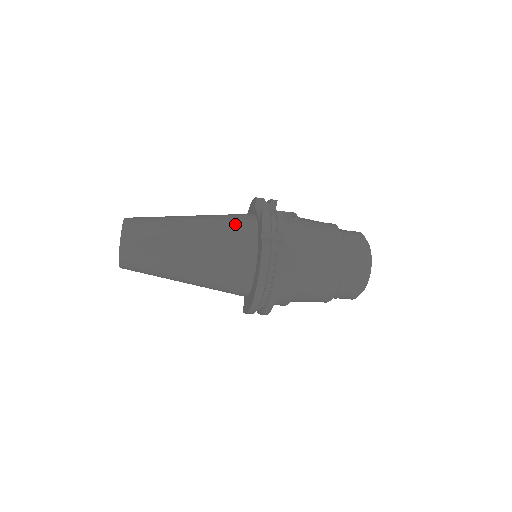
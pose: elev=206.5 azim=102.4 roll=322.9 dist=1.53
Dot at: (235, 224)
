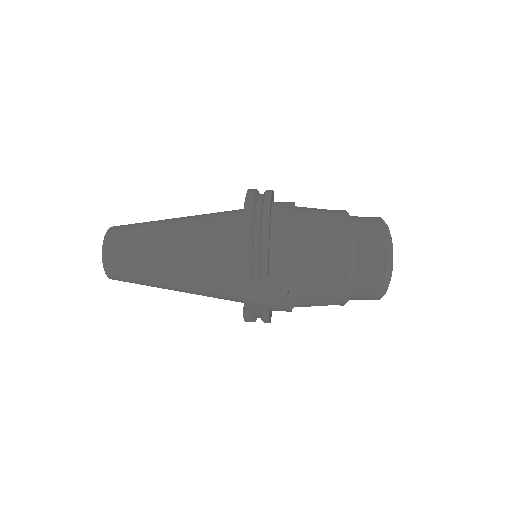
Dot at: (219, 293)
